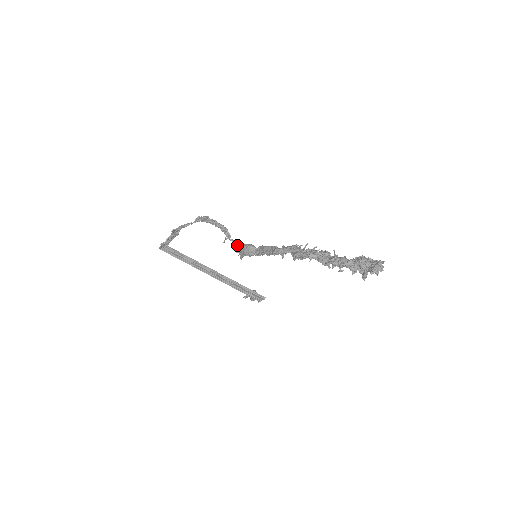
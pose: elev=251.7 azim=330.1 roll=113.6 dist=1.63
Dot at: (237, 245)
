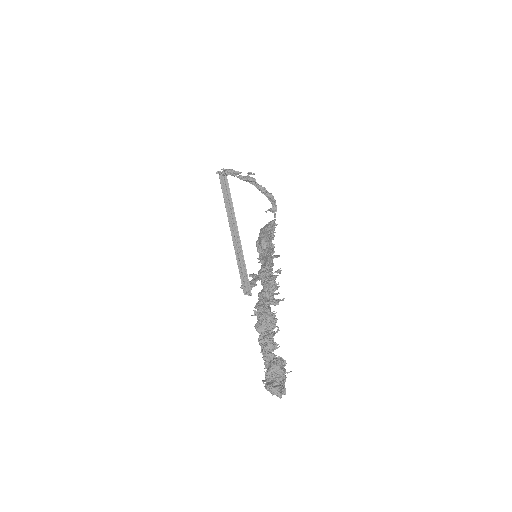
Dot at: (263, 227)
